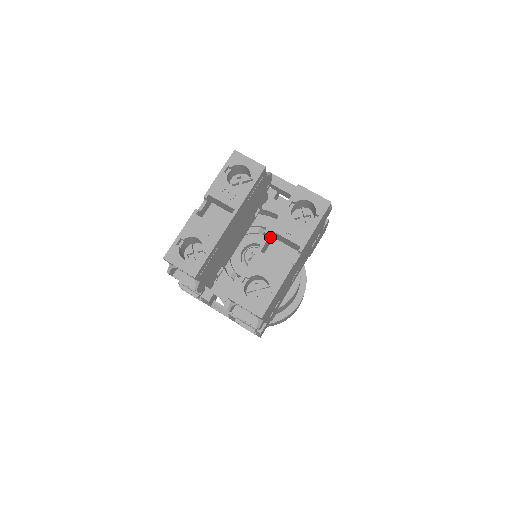
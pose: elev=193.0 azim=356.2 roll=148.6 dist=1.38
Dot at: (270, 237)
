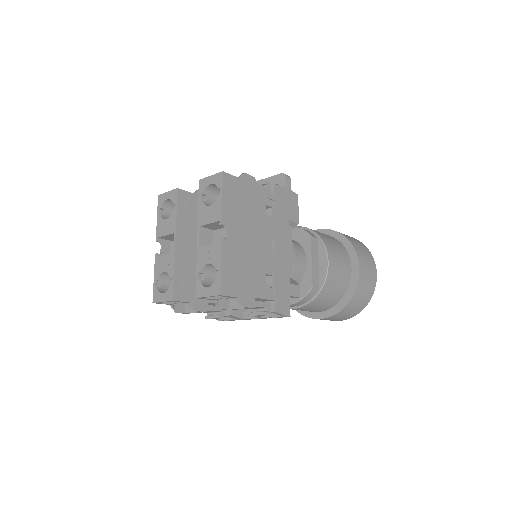
Dot at: (204, 232)
